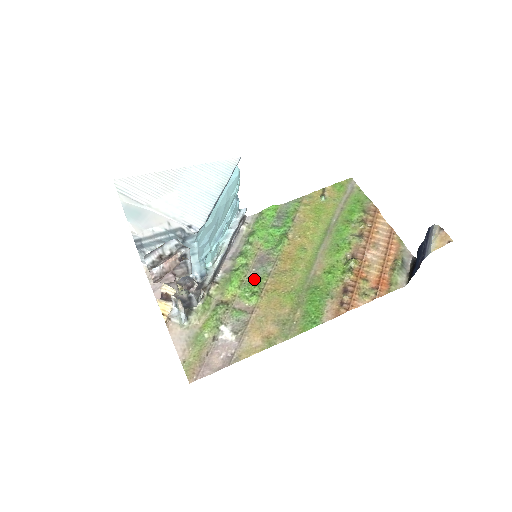
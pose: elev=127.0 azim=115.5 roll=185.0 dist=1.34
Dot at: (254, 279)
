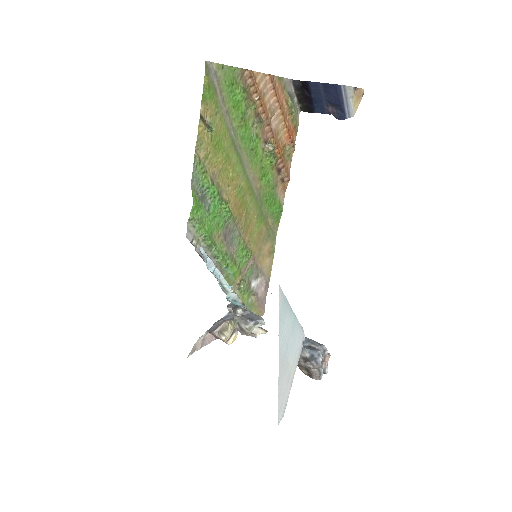
Dot at: (237, 250)
